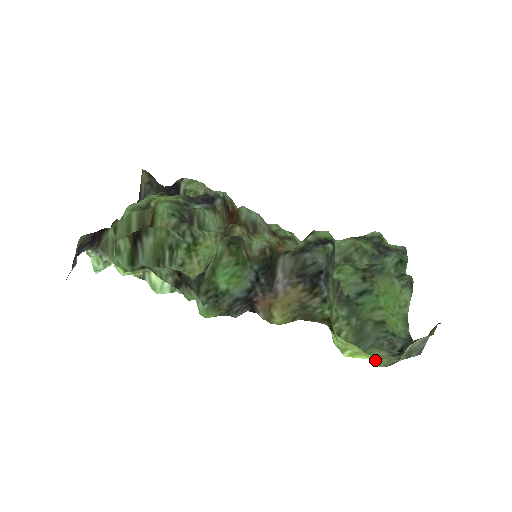
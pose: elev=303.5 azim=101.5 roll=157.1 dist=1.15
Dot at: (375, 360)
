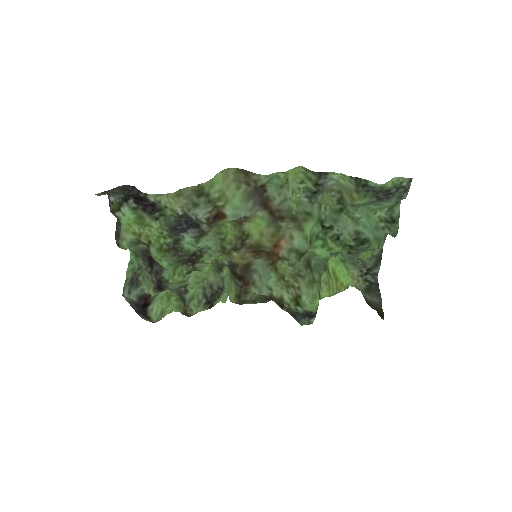
Dot at: (348, 281)
